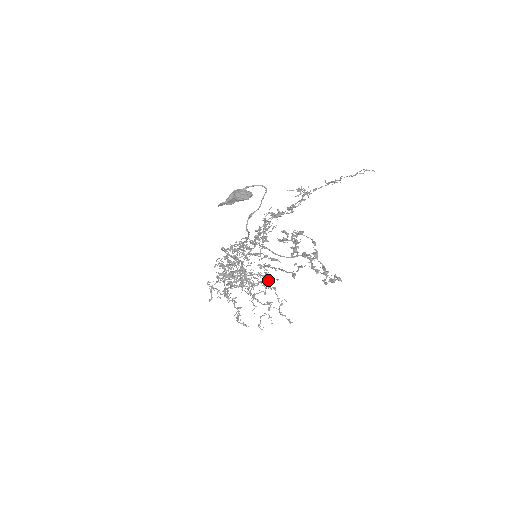
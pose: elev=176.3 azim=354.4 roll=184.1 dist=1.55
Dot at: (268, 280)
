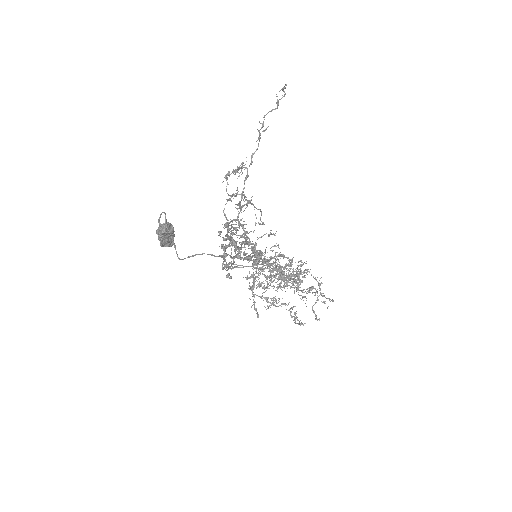
Dot at: (299, 265)
